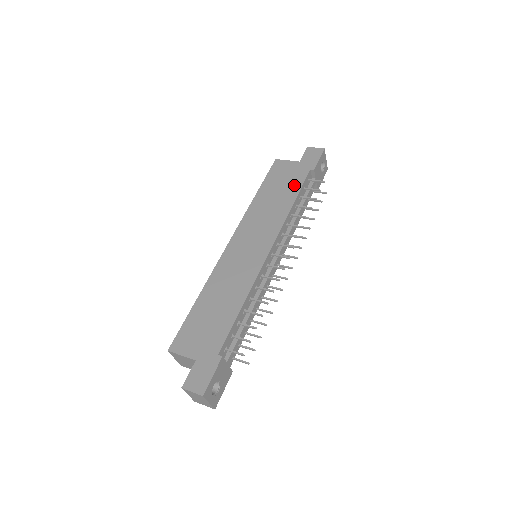
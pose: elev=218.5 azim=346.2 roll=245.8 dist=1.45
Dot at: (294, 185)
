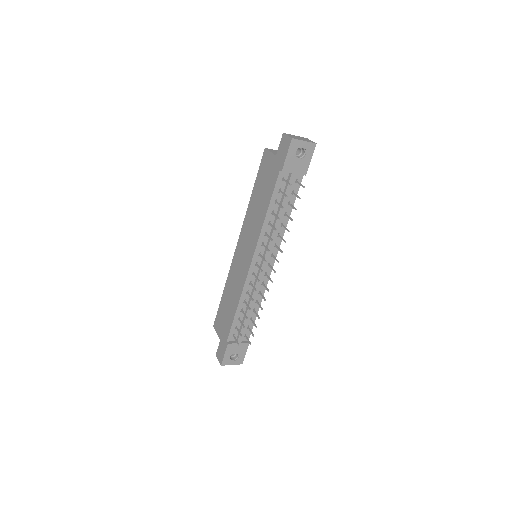
Dot at: (269, 190)
